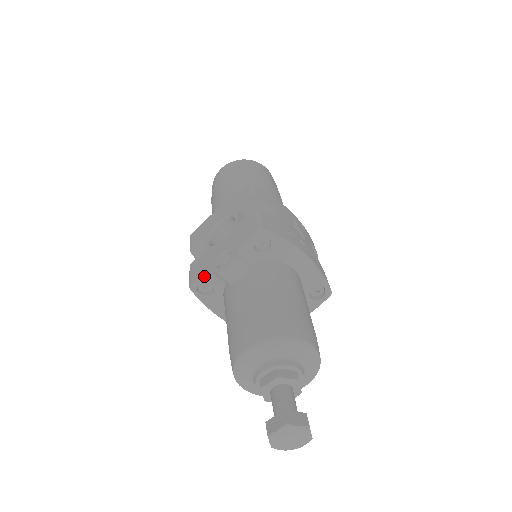
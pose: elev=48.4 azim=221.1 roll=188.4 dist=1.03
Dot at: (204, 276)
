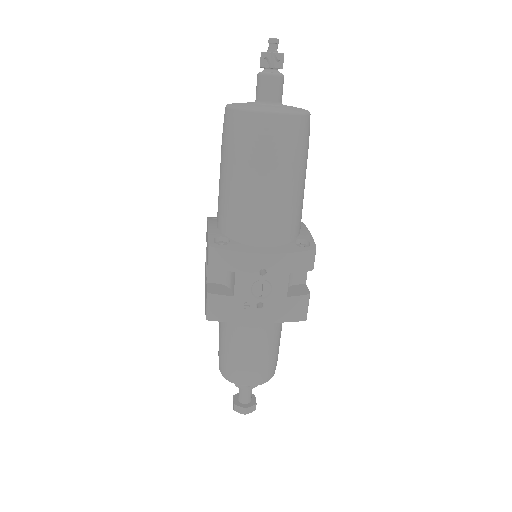
Dot at: occluded
